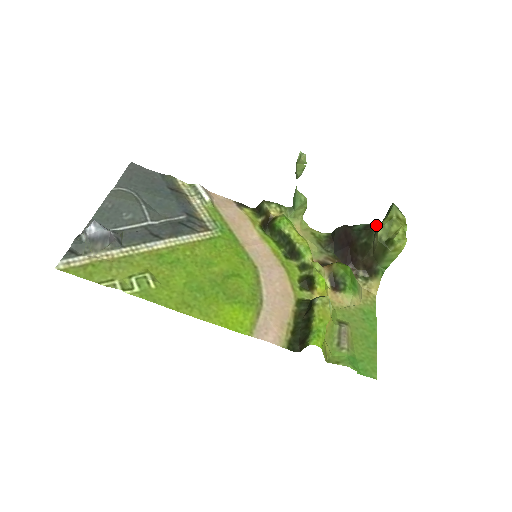
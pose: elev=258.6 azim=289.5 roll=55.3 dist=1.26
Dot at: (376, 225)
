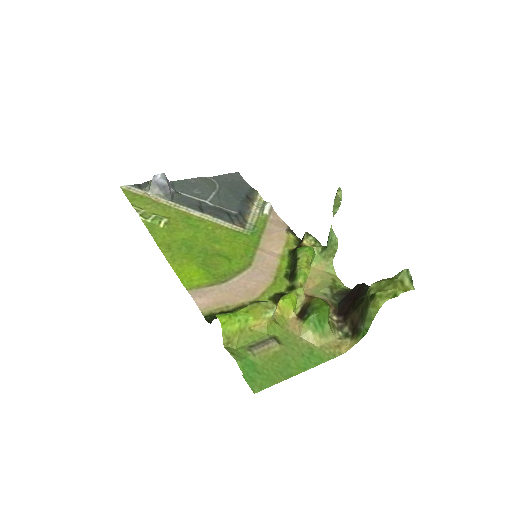
Dot at: occluded
